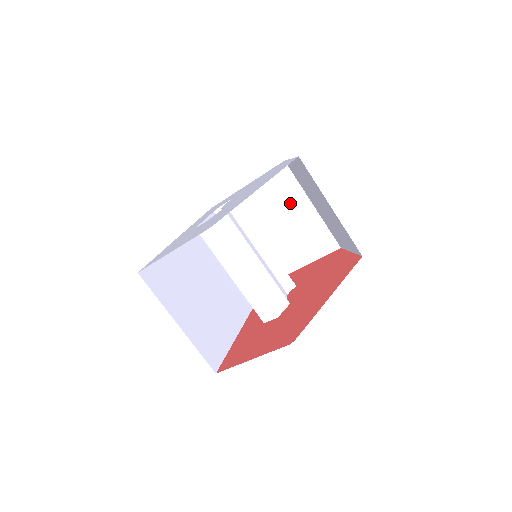
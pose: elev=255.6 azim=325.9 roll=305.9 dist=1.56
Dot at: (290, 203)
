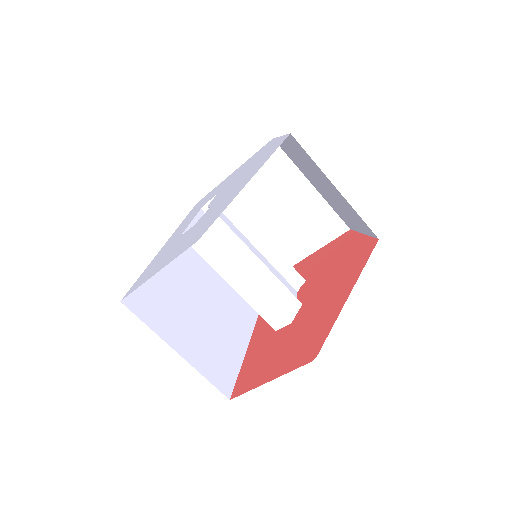
Dot at: (286, 186)
